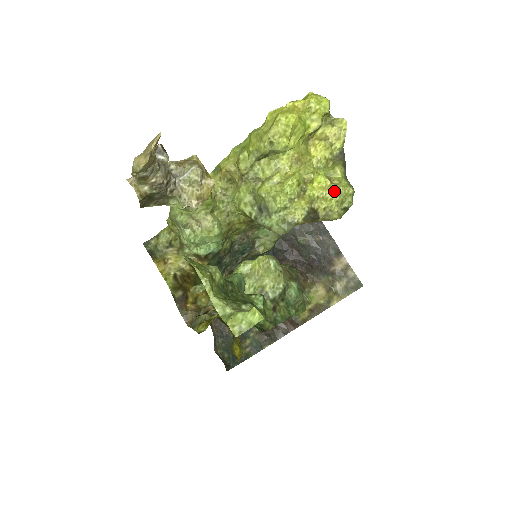
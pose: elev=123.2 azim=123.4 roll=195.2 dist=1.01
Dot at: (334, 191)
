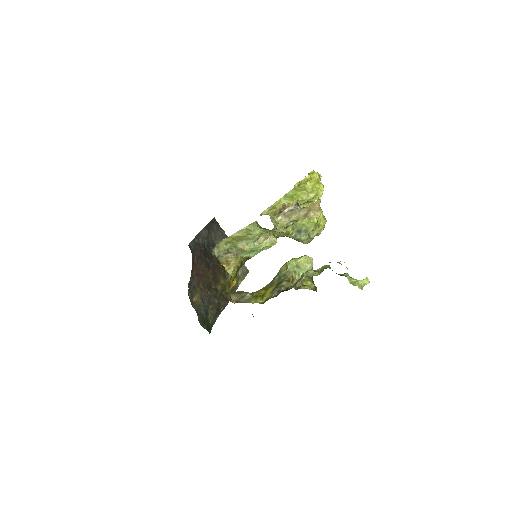
Dot at: (325, 222)
